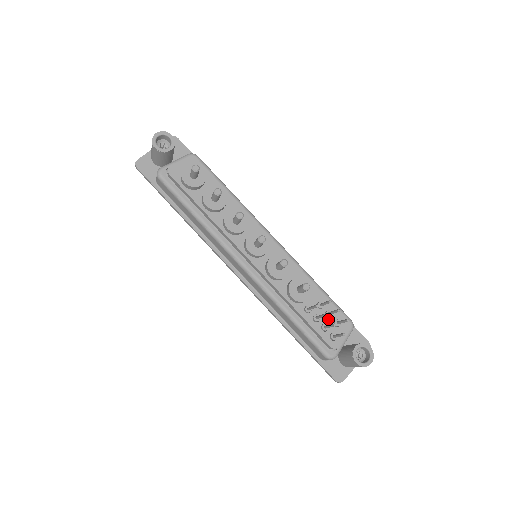
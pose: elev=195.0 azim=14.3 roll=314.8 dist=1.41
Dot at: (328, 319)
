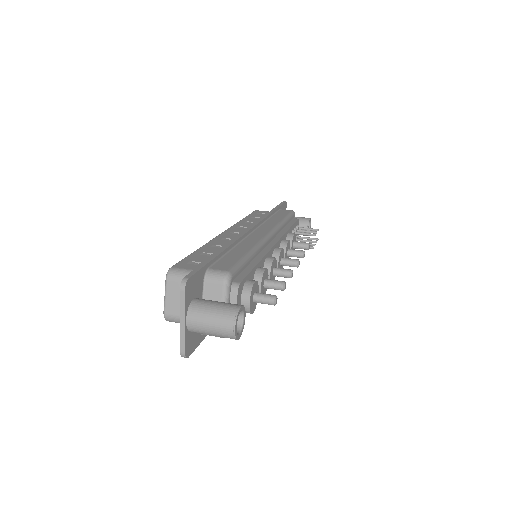
Dot at: occluded
